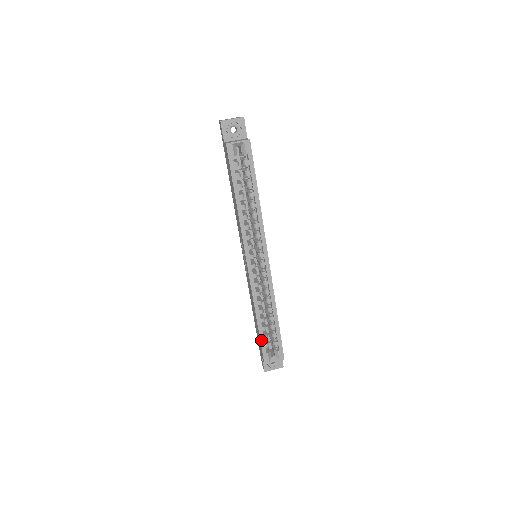
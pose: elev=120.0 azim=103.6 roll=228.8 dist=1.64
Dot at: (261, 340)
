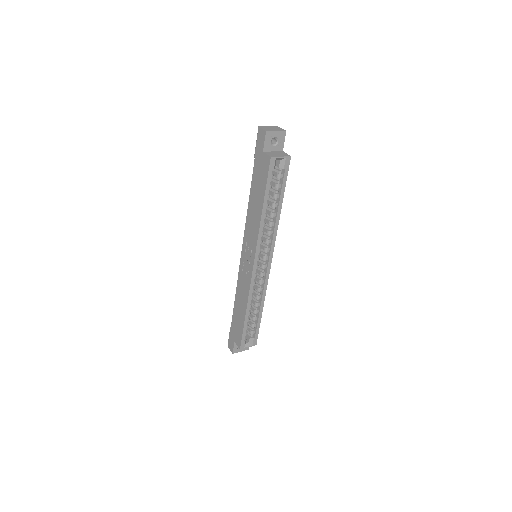
Dot at: (244, 330)
